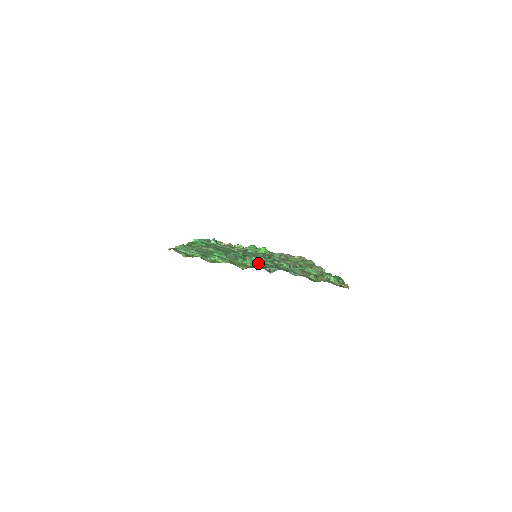
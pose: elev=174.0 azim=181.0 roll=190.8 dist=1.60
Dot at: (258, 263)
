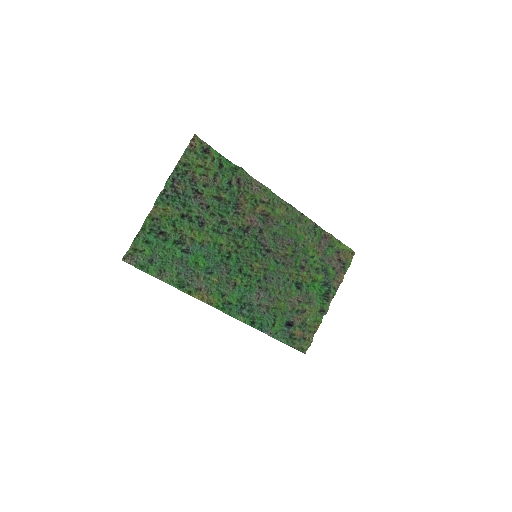
Dot at: (180, 210)
